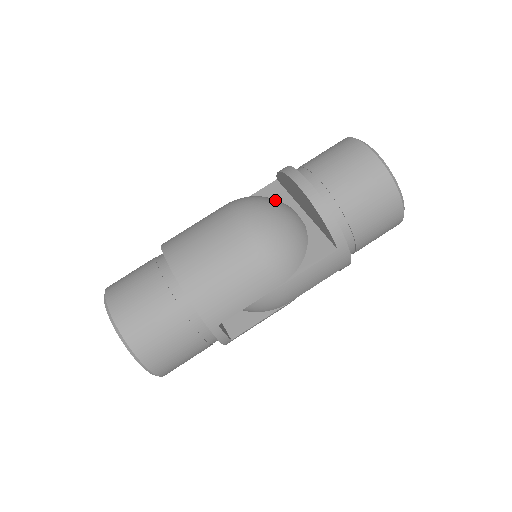
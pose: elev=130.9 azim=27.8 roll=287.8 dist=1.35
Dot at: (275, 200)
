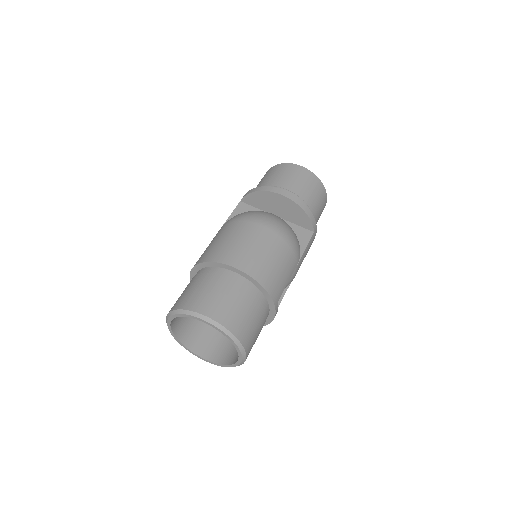
Dot at: occluded
